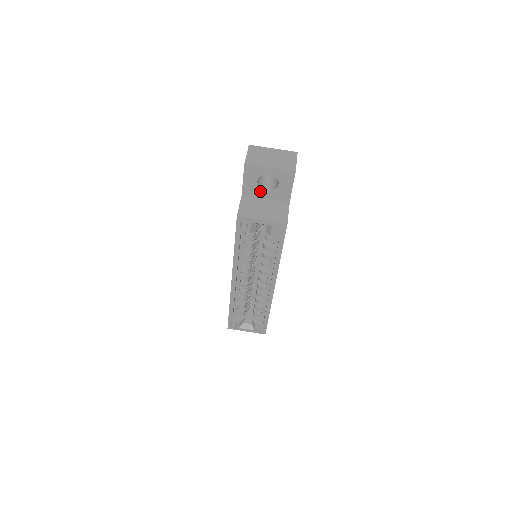
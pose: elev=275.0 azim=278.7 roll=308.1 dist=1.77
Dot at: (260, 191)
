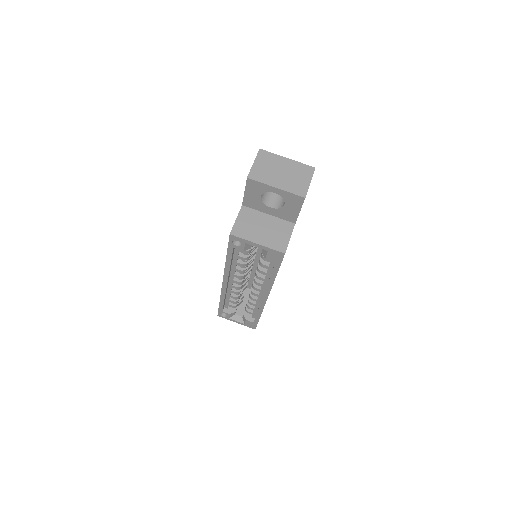
Dot at: (263, 206)
